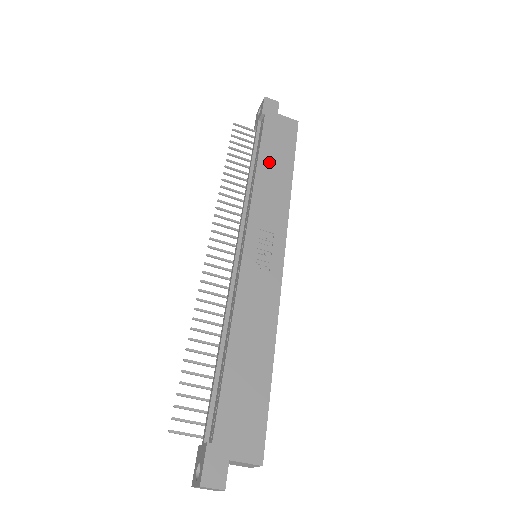
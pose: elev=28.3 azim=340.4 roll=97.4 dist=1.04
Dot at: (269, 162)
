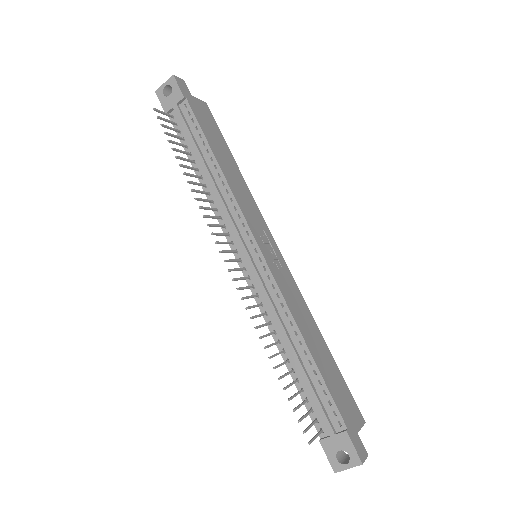
Dot at: (220, 155)
